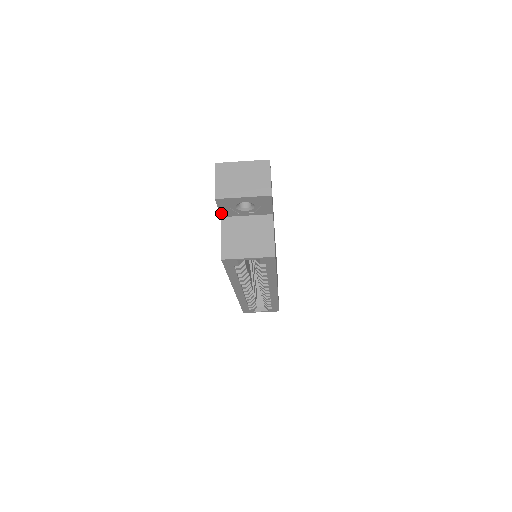
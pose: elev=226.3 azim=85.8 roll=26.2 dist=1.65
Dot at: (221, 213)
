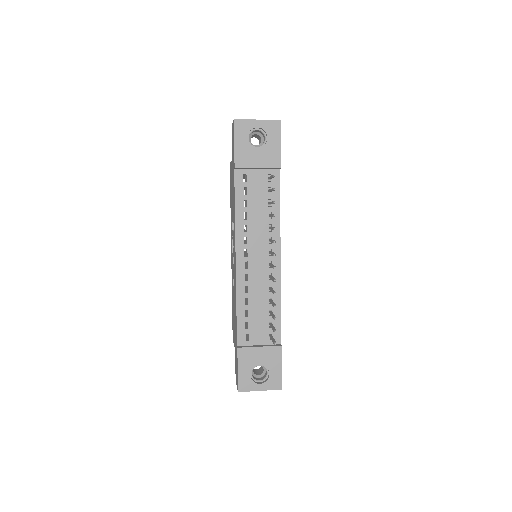
Dot at: occluded
